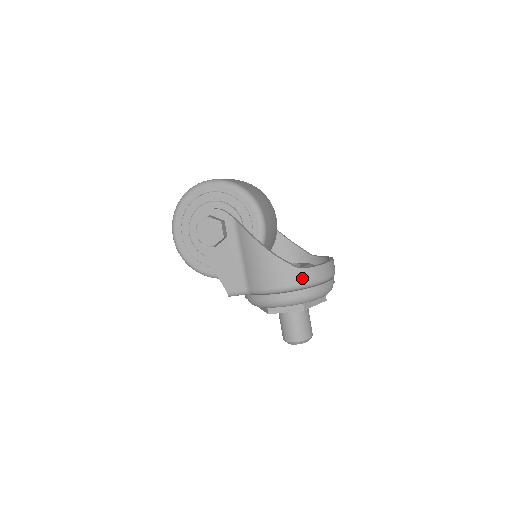
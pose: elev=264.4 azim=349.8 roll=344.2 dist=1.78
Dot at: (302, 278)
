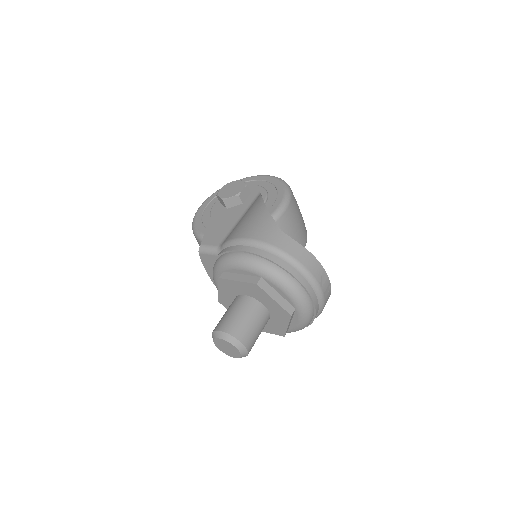
Dot at: (279, 241)
